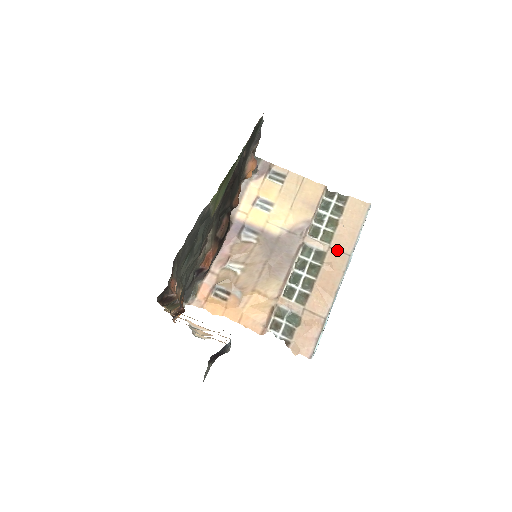
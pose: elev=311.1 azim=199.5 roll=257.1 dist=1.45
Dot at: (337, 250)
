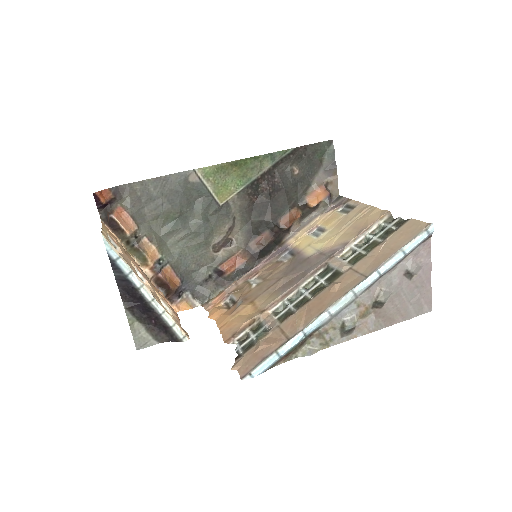
Dot at: (357, 271)
